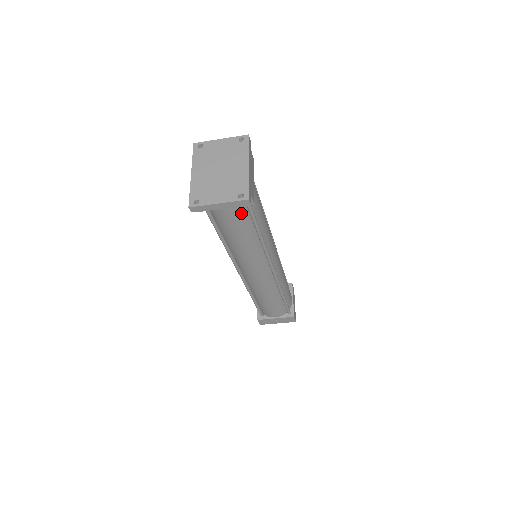
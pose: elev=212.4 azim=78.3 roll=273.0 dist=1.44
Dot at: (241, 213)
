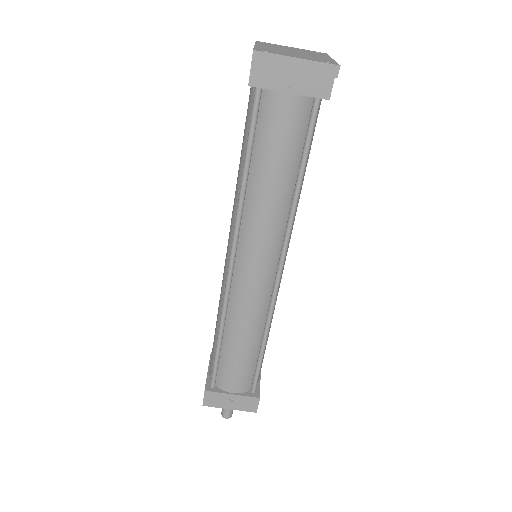
Dot at: (300, 119)
